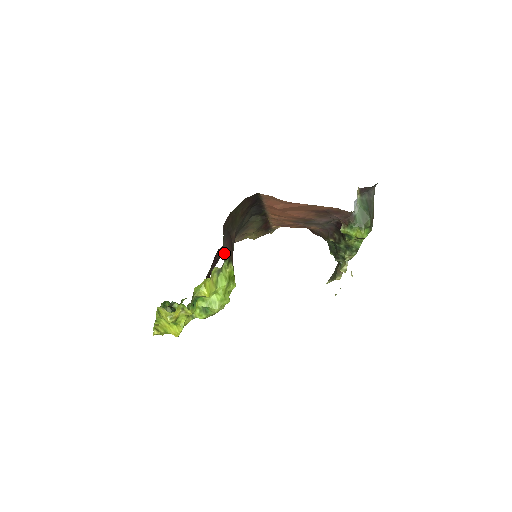
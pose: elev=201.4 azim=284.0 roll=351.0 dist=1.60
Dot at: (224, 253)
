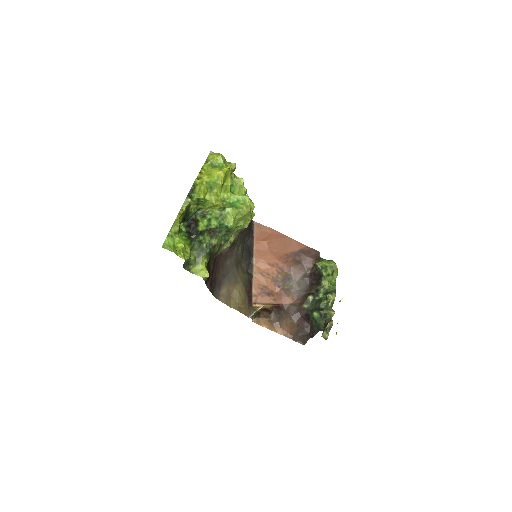
Dot at: occluded
